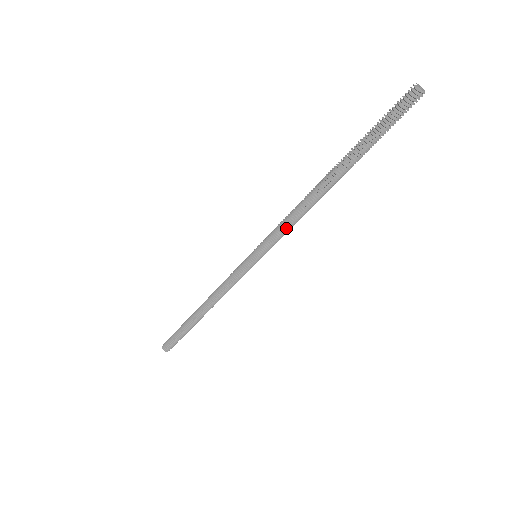
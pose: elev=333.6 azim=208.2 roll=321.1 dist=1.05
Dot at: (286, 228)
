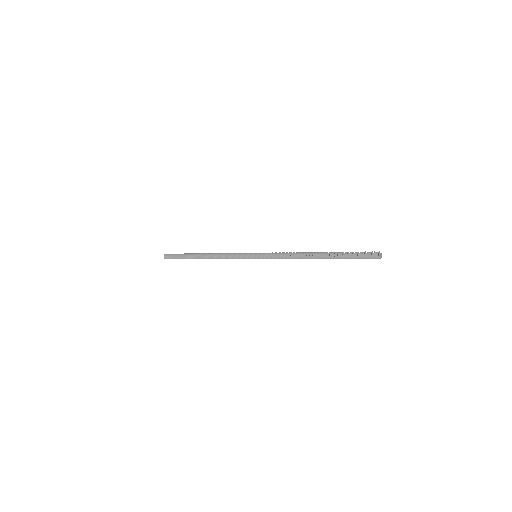
Dot at: (281, 258)
